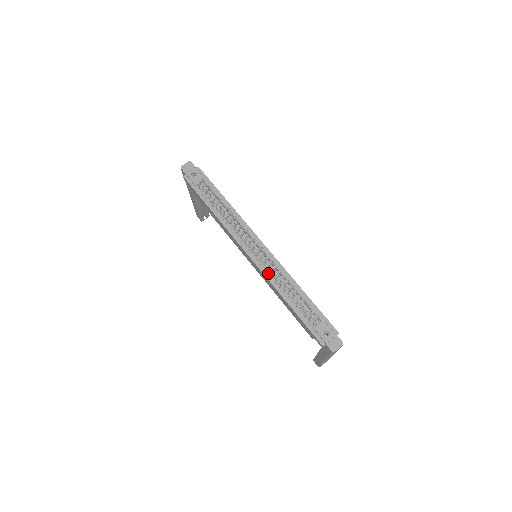
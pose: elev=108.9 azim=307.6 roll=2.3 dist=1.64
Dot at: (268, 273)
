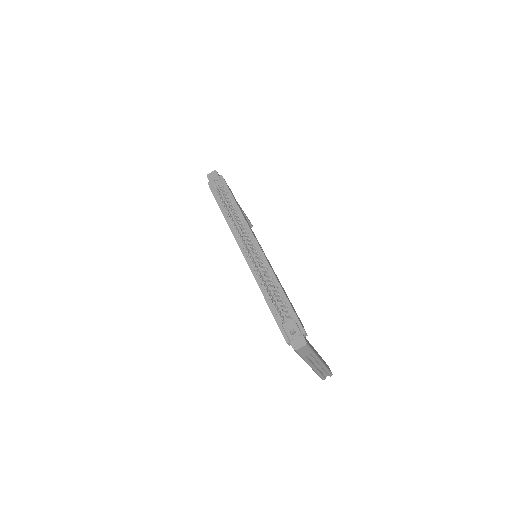
Dot at: (254, 270)
